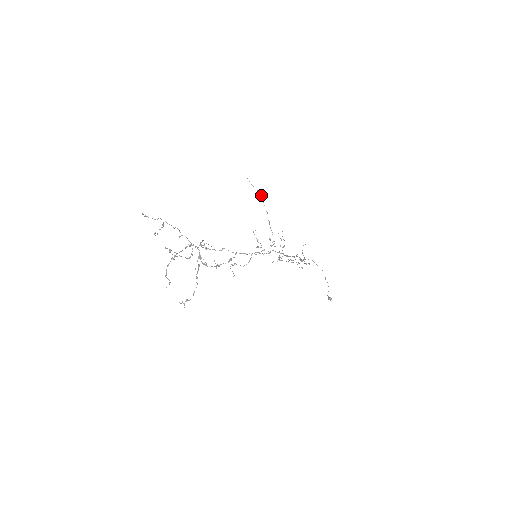
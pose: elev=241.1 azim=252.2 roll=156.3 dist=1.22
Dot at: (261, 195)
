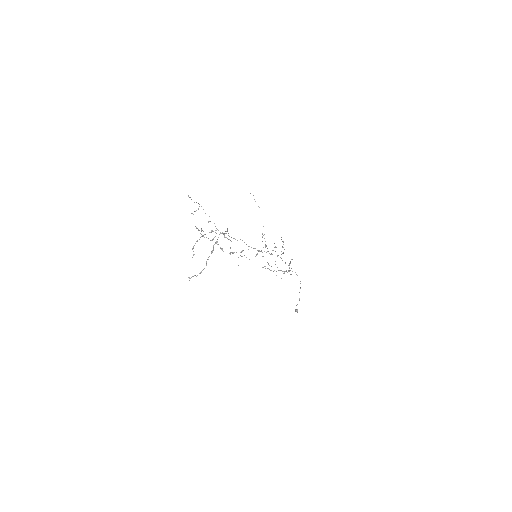
Dot at: occluded
